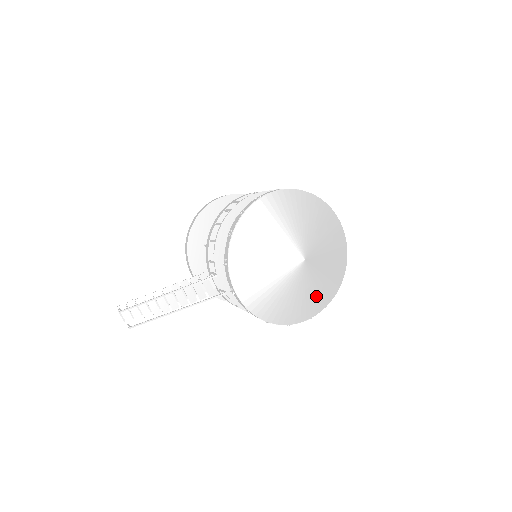
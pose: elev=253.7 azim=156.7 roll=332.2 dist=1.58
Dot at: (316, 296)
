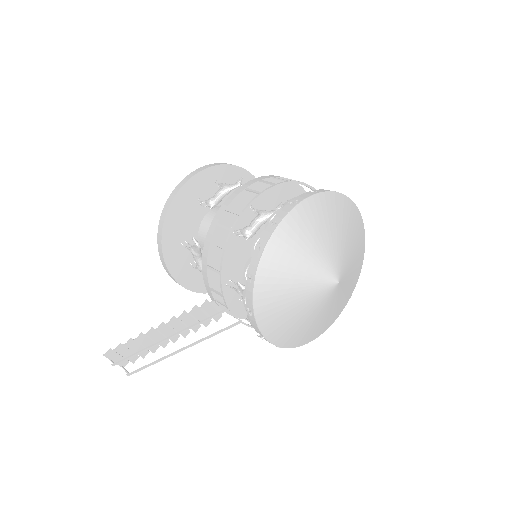
Dot at: (342, 301)
